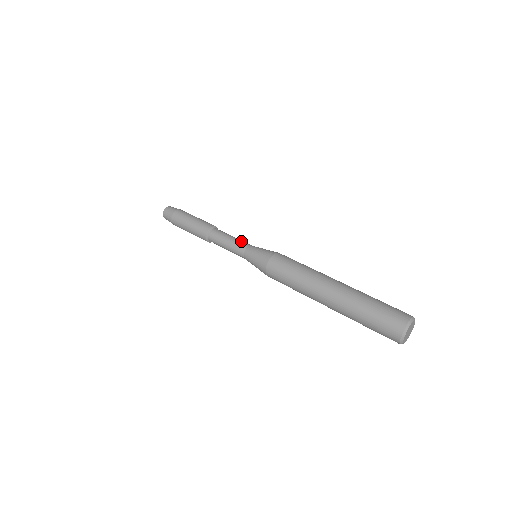
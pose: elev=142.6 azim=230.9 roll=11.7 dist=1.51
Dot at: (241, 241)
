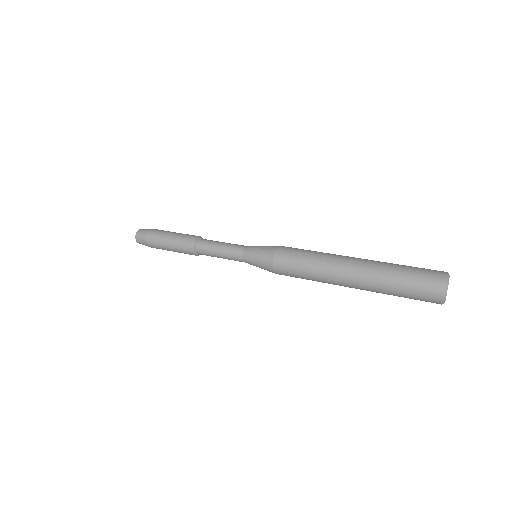
Dot at: (236, 244)
